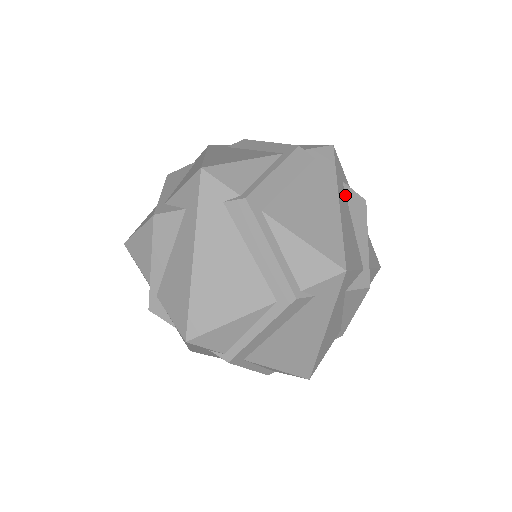
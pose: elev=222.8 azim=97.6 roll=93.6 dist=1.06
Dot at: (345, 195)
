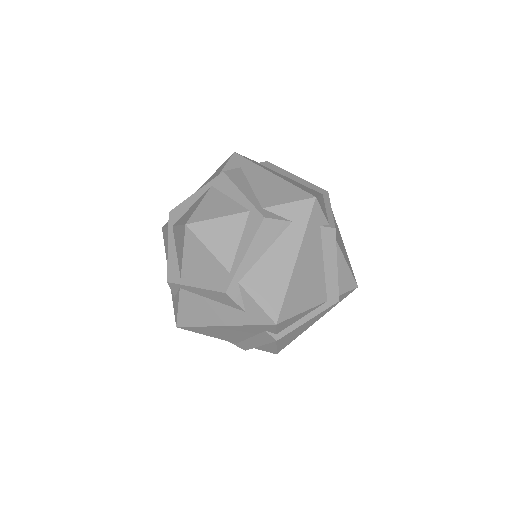
Dot at: occluded
